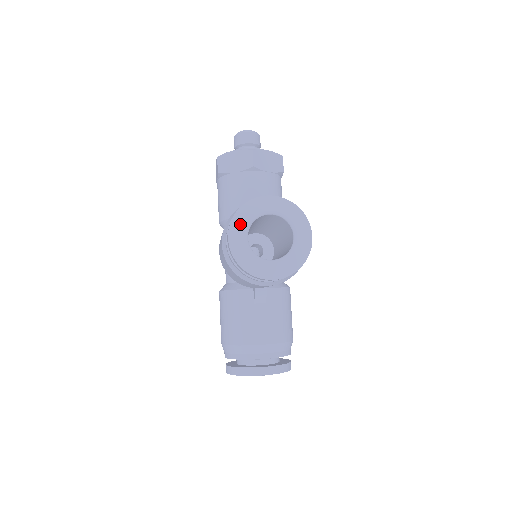
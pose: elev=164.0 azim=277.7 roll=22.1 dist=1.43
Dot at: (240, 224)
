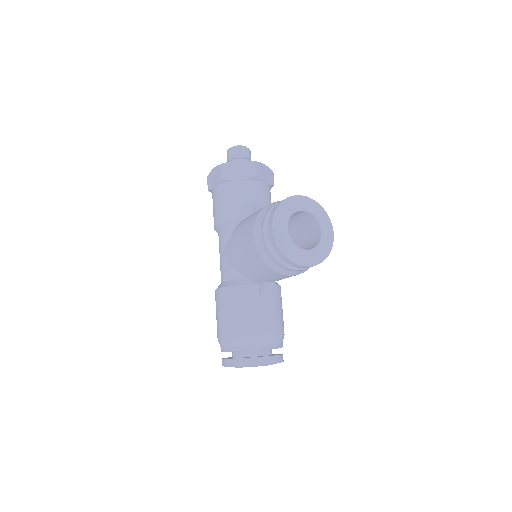
Dot at: (282, 217)
